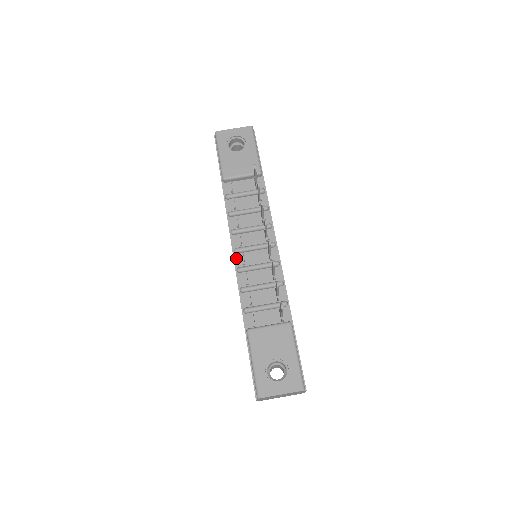
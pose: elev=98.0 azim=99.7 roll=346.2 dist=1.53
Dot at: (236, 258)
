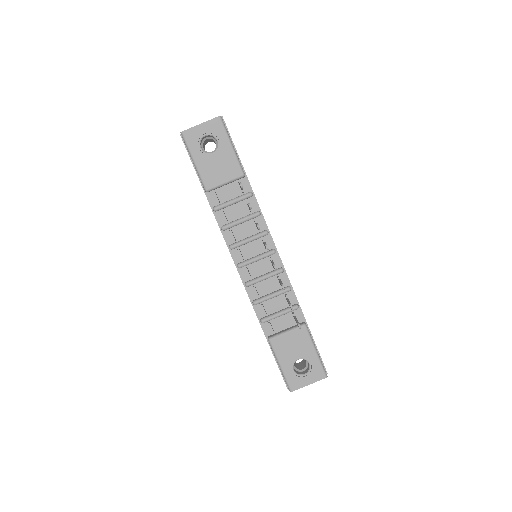
Dot at: (241, 273)
